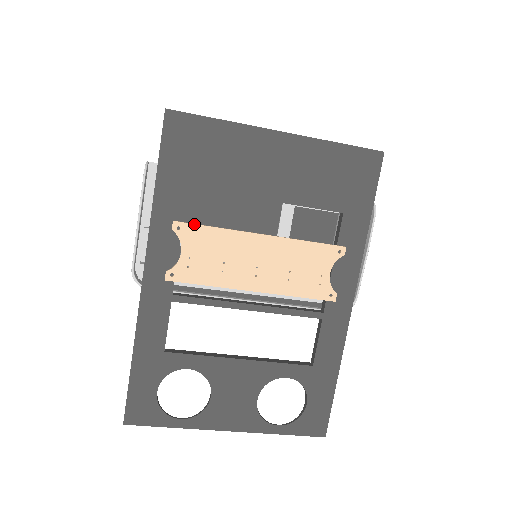
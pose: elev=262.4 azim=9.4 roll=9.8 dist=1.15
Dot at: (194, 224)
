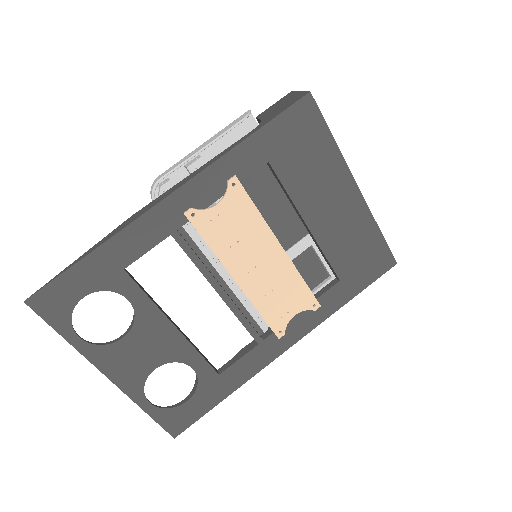
Dot at: occluded
